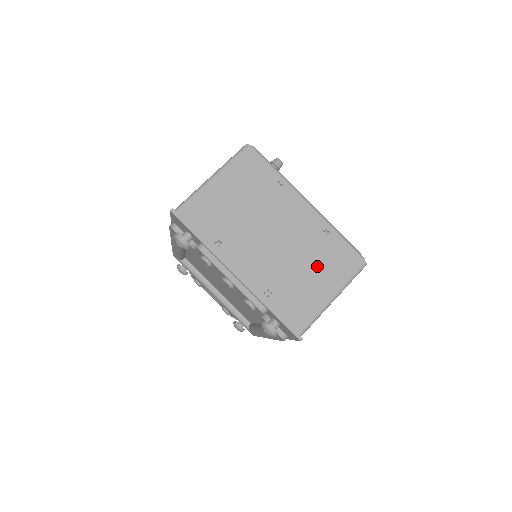
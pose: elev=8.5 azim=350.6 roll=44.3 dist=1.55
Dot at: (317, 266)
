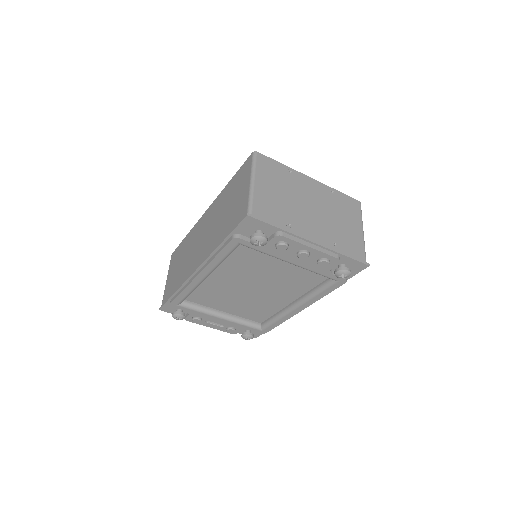
Dot at: (343, 215)
